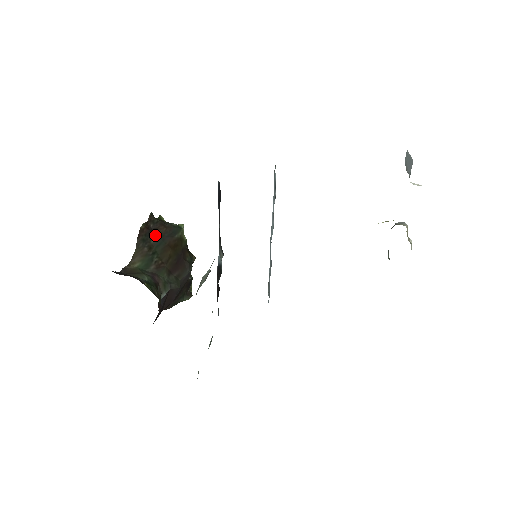
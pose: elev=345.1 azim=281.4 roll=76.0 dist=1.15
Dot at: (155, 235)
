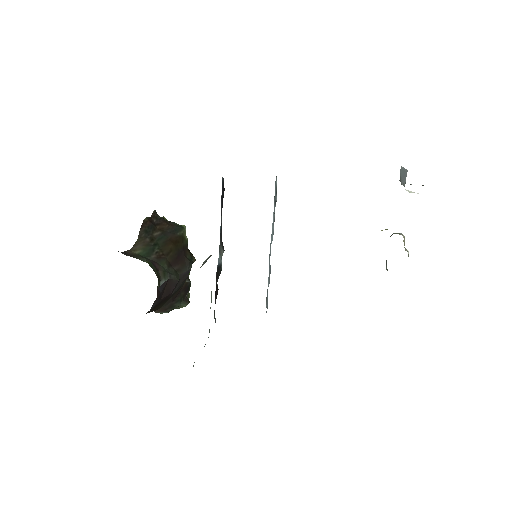
Dot at: (158, 229)
